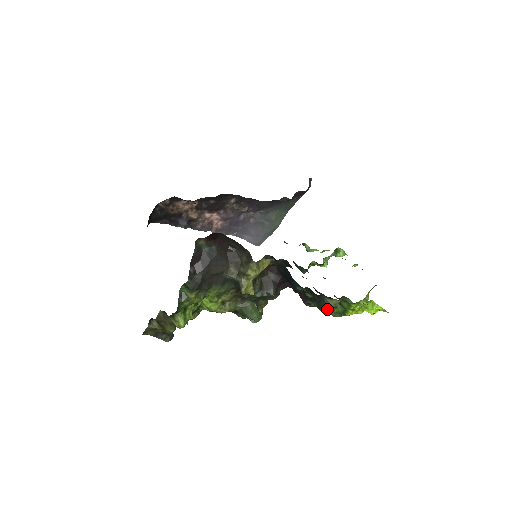
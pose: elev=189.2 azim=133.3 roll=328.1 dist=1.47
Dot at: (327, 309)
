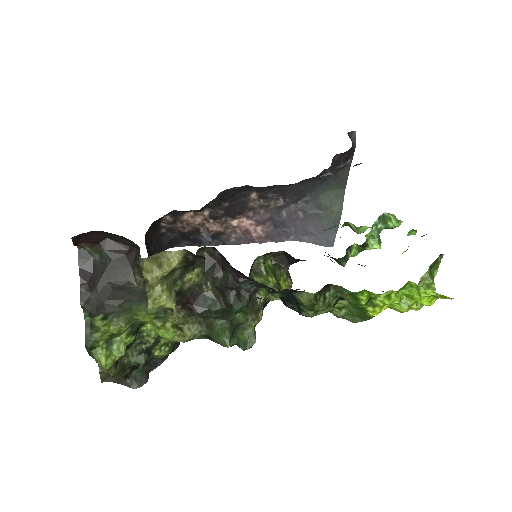
Dot at: (308, 311)
